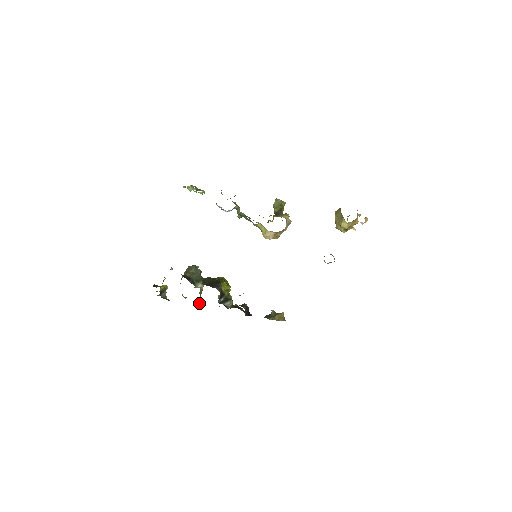
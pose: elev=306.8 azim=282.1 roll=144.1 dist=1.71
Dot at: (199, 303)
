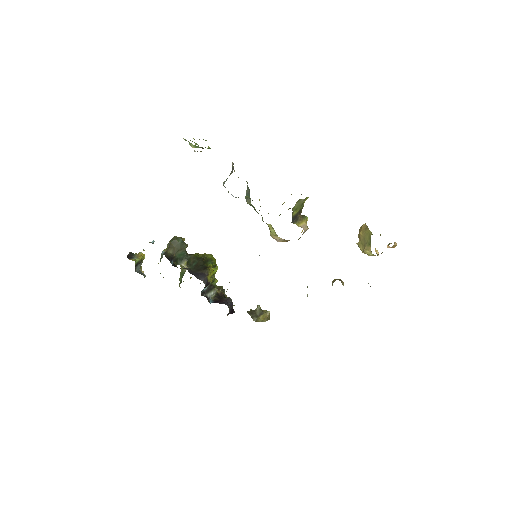
Dot at: (179, 284)
